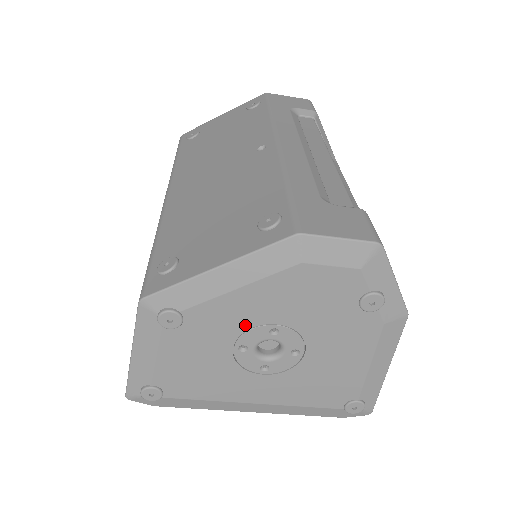
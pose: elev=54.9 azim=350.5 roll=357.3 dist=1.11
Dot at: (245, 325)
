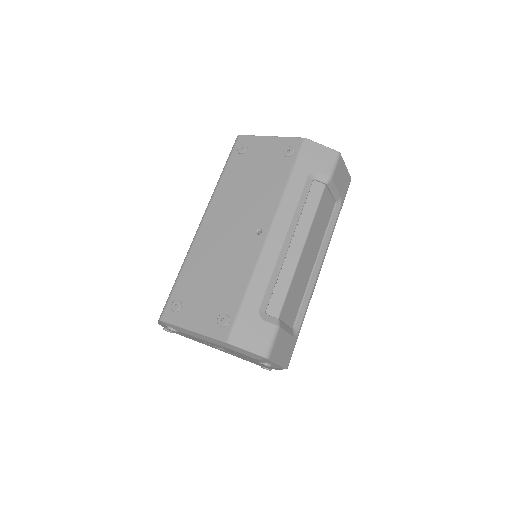
Dot at: occluded
